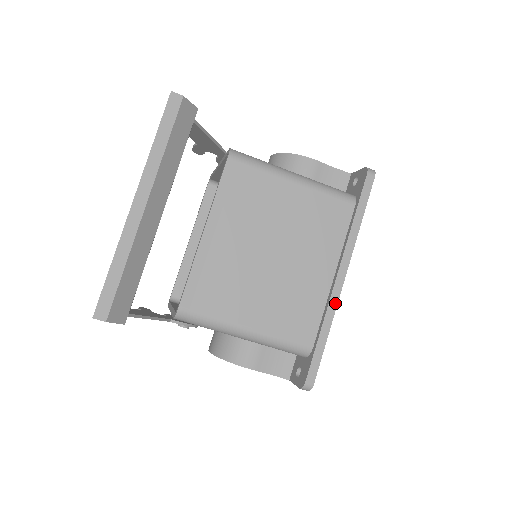
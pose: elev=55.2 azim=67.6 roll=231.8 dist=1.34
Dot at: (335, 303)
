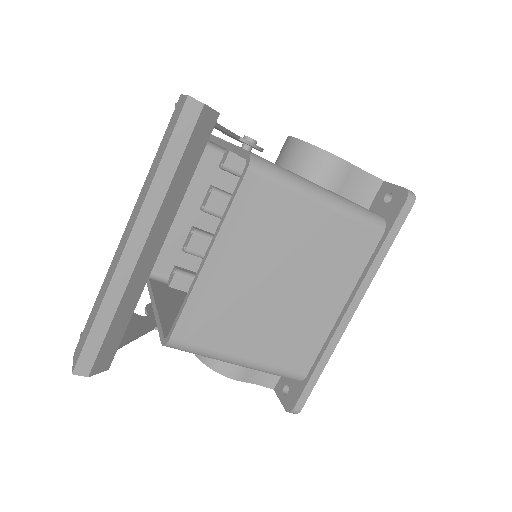
Dot at: (339, 337)
